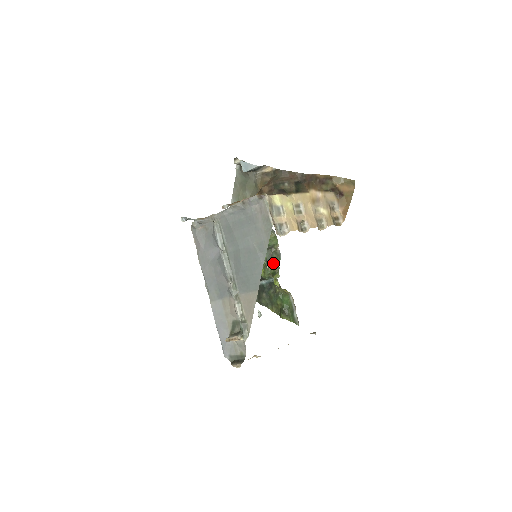
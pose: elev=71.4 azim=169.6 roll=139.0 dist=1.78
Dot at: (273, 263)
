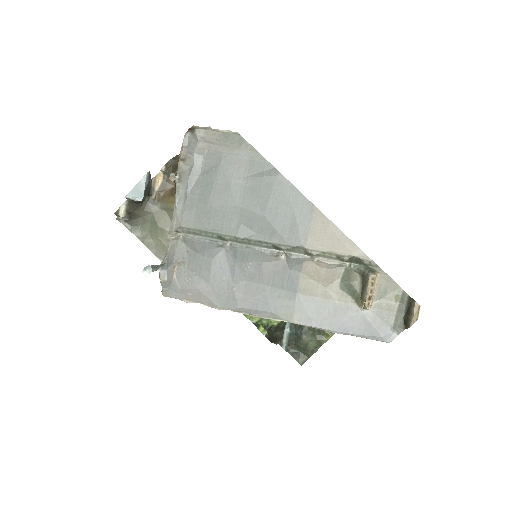
Dot at: occluded
